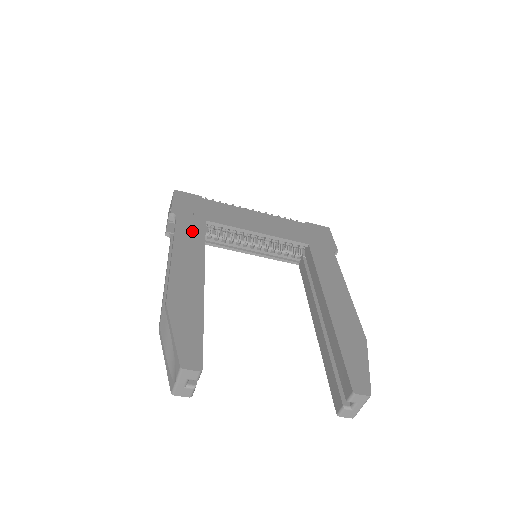
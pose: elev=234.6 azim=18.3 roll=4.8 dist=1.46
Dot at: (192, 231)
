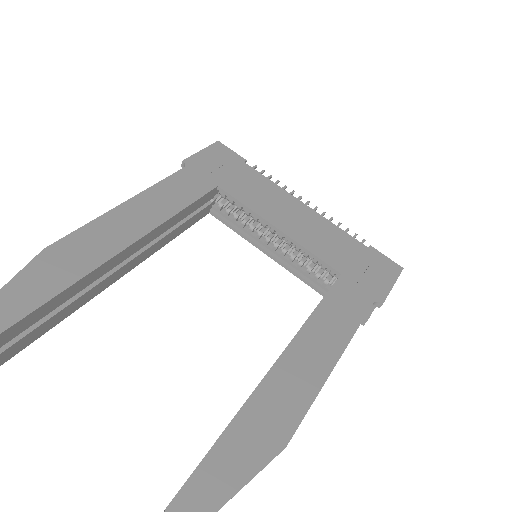
Dot at: (184, 189)
